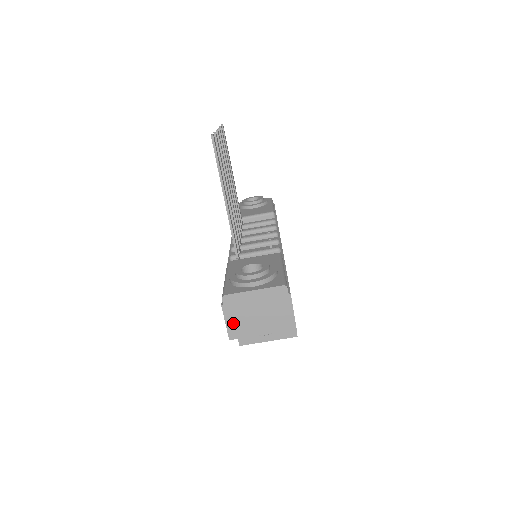
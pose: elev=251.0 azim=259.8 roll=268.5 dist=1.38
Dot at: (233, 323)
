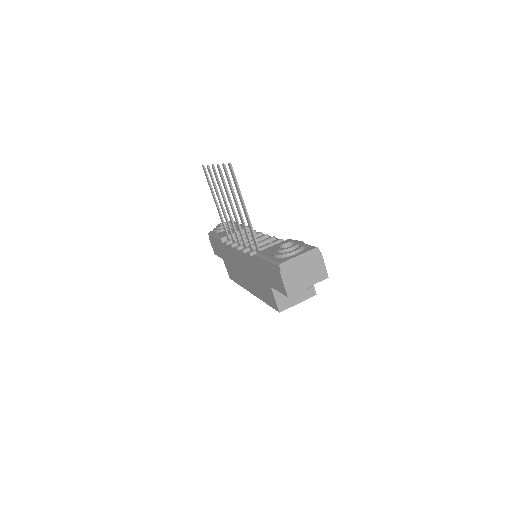
Dot at: (289, 283)
